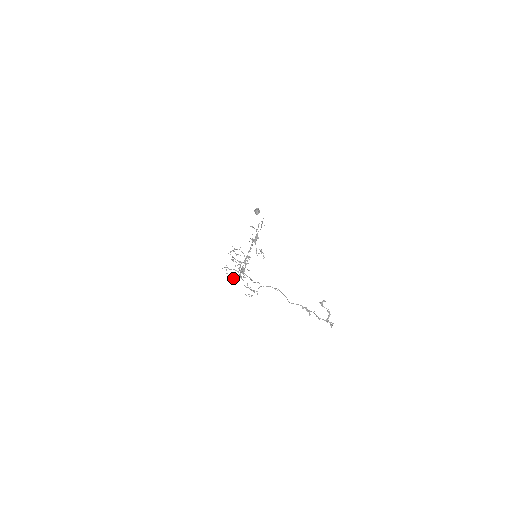
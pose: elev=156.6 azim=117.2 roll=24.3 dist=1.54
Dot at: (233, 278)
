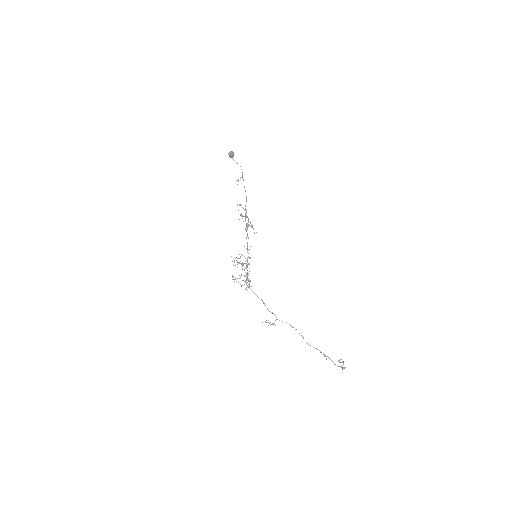
Dot at: occluded
